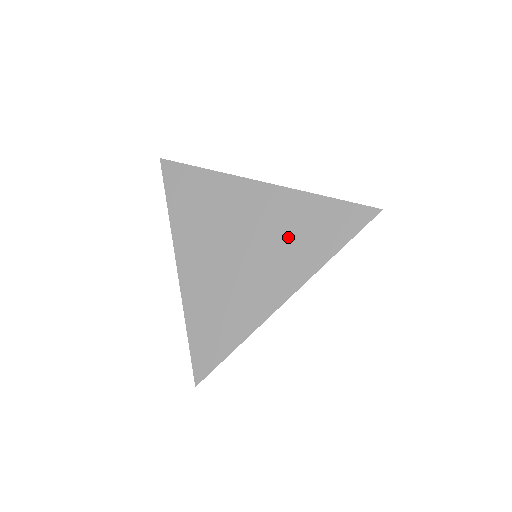
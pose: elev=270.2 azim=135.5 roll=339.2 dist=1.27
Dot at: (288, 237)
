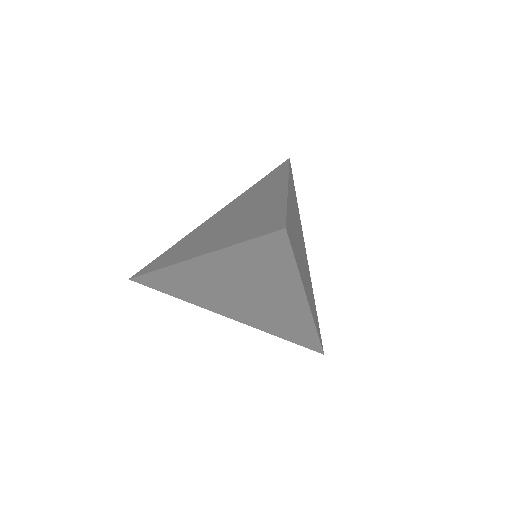
Dot at: (256, 277)
